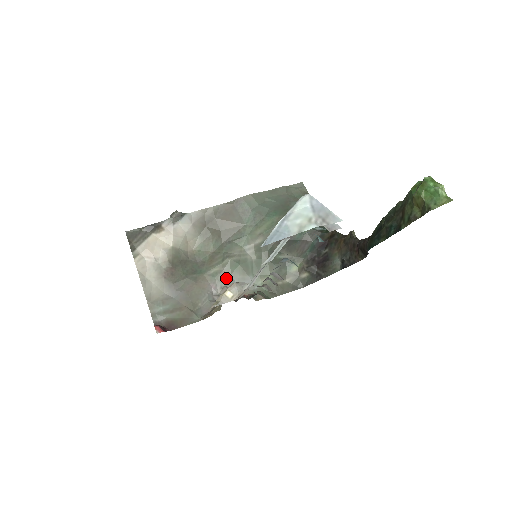
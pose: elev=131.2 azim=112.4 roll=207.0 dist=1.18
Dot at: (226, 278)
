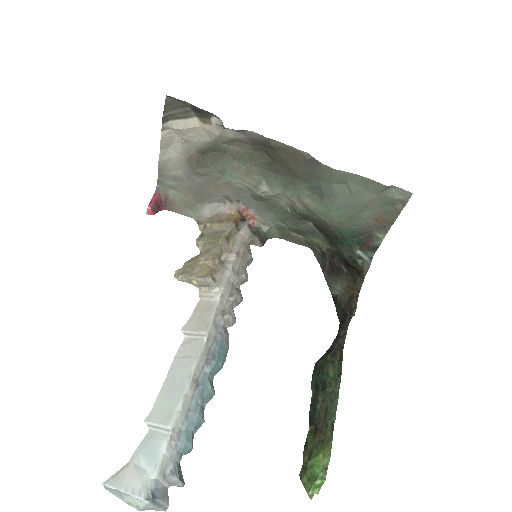
Dot at: (247, 200)
